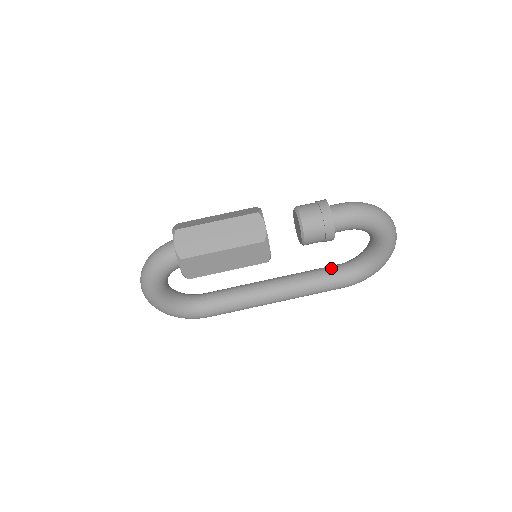
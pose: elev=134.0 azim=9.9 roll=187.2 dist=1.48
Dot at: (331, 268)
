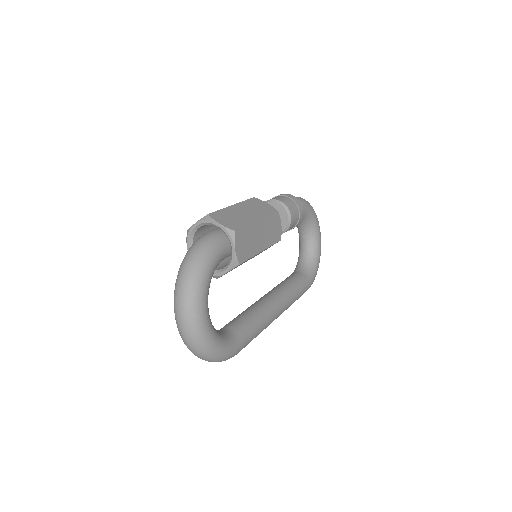
Dot at: (291, 275)
